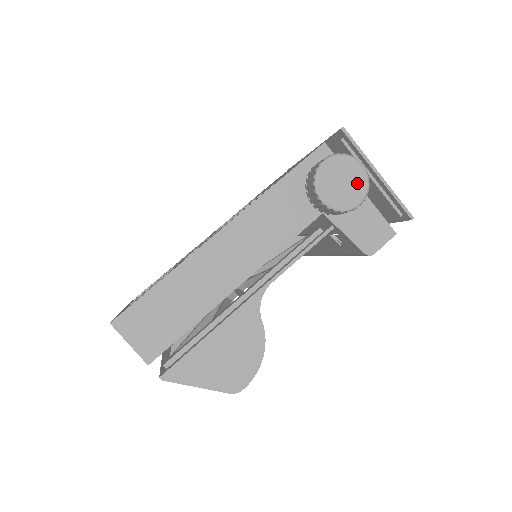
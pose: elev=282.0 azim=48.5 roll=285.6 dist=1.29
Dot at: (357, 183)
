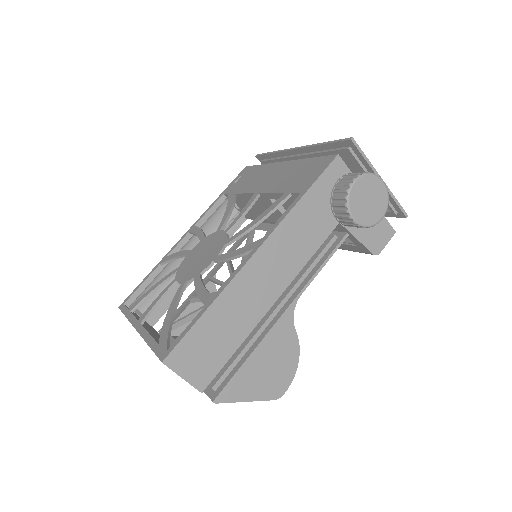
Dot at: (380, 199)
